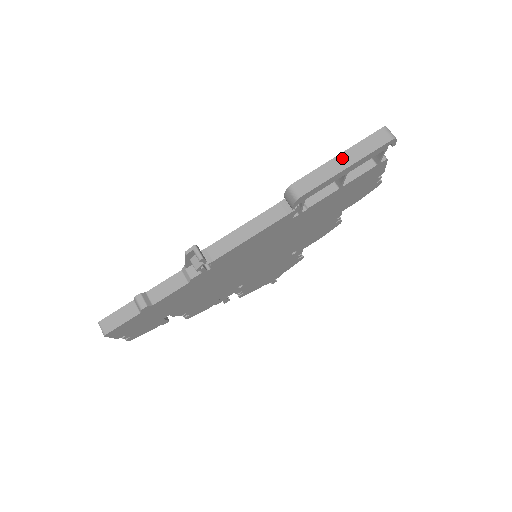
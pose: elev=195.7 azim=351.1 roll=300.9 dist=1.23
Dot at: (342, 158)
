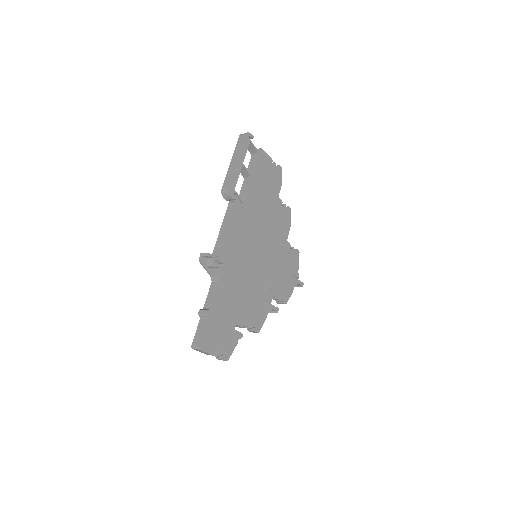
Dot at: (233, 160)
